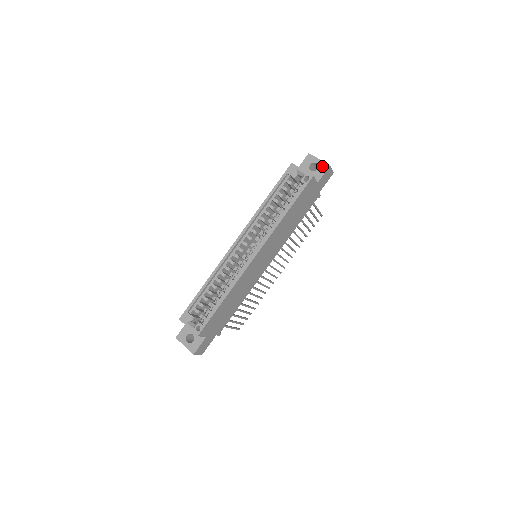
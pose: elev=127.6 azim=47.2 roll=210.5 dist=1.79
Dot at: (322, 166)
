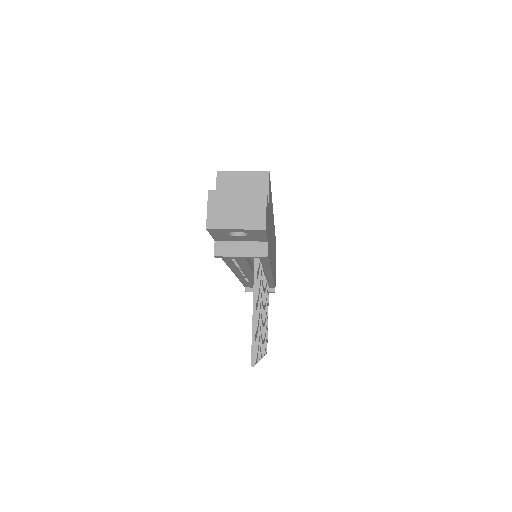
Dot at: occluded
